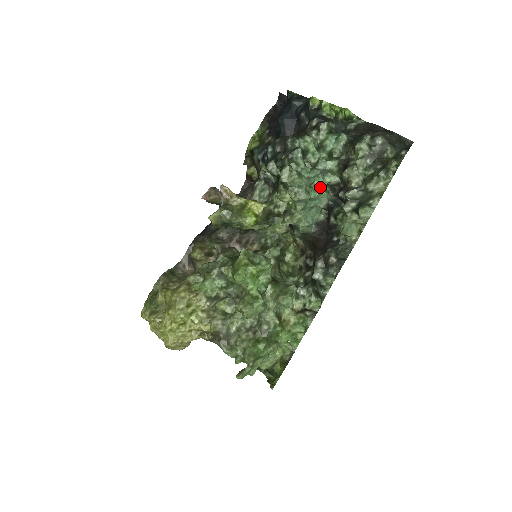
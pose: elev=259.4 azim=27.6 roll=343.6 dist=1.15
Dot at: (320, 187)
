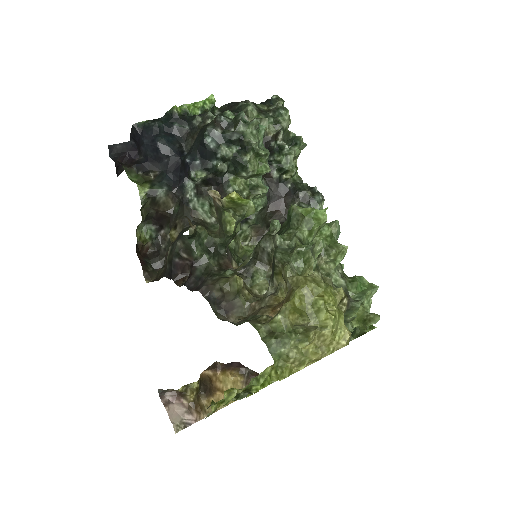
Dot at: occluded
